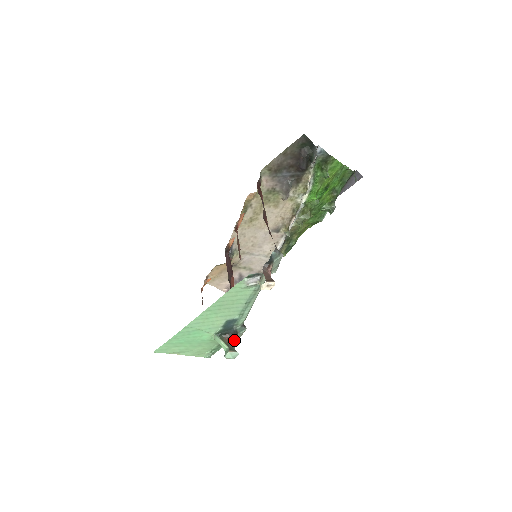
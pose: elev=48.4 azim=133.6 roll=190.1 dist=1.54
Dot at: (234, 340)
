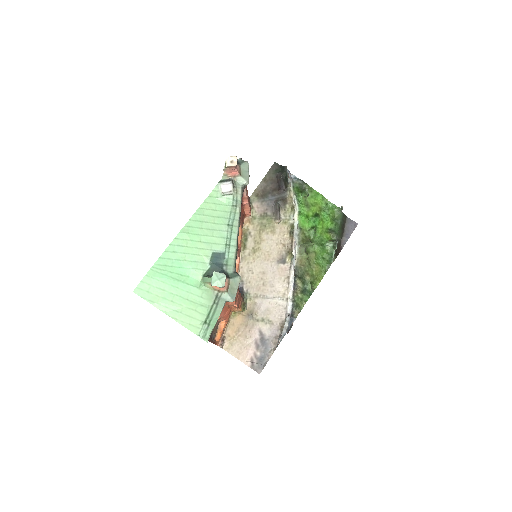
Dot at: (226, 284)
